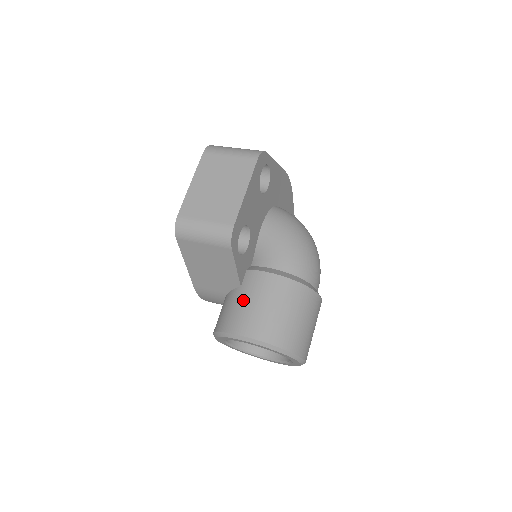
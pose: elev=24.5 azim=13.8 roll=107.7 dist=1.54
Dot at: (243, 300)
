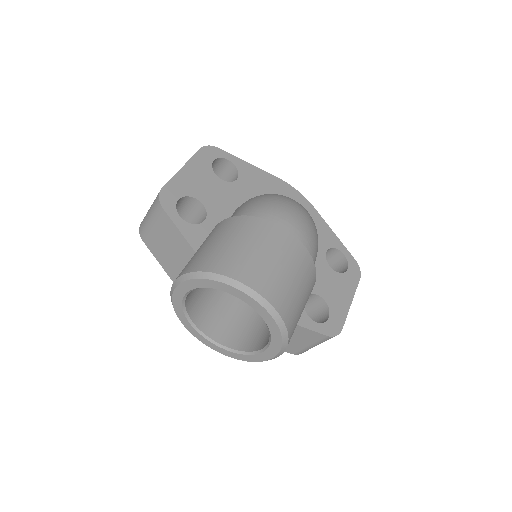
Dot at: occluded
